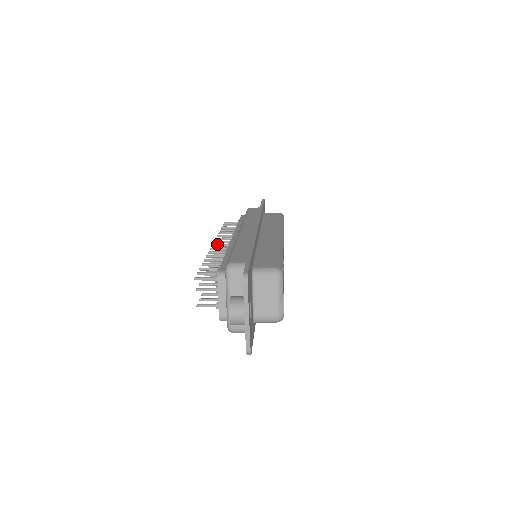
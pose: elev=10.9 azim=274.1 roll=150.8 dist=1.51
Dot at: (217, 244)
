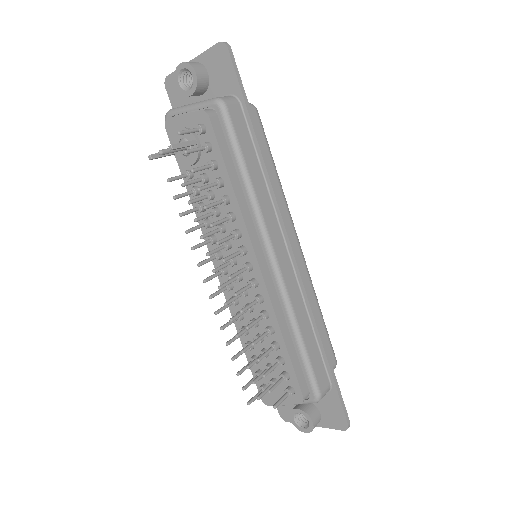
Dot at: occluded
